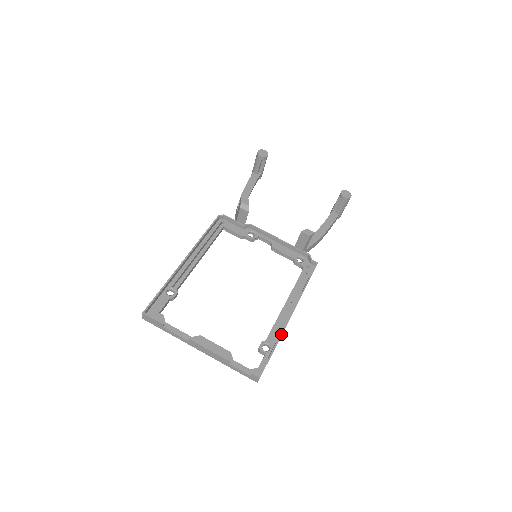
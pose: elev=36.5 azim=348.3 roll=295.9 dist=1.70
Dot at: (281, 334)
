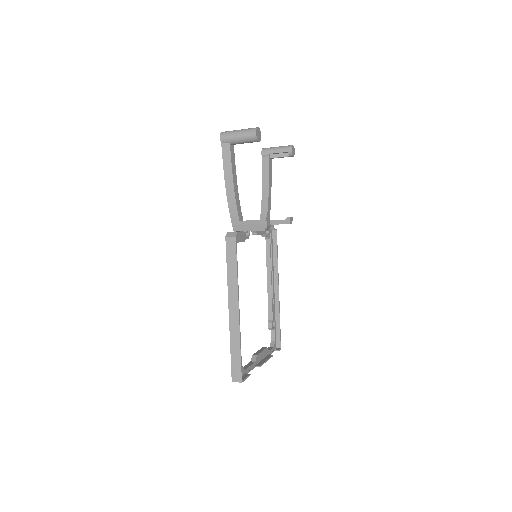
Dot at: occluded
